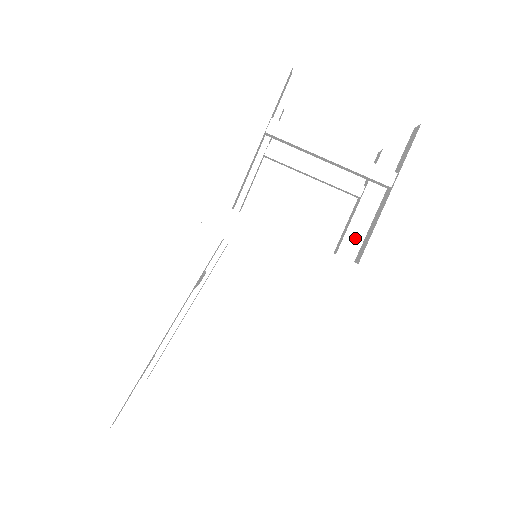
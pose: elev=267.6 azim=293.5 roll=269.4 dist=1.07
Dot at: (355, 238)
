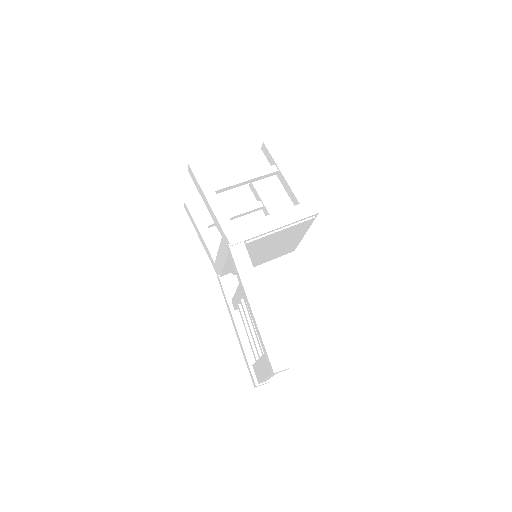
Dot at: occluded
